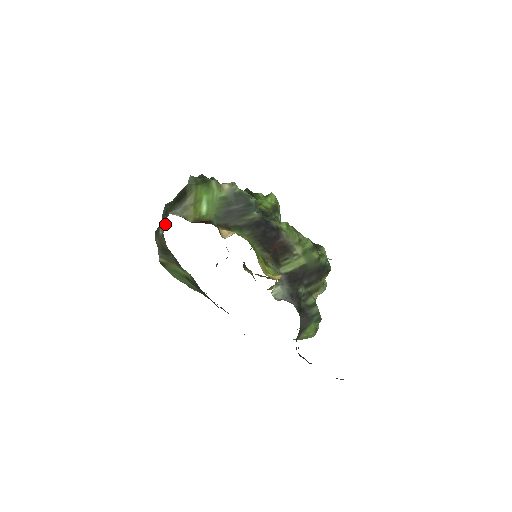
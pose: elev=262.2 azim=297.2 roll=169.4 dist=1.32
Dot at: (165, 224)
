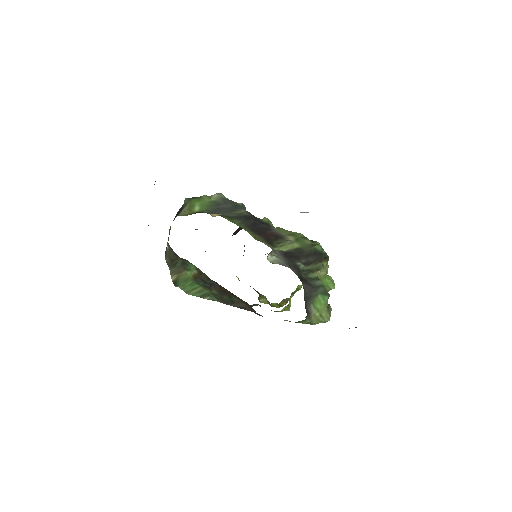
Dot at: occluded
